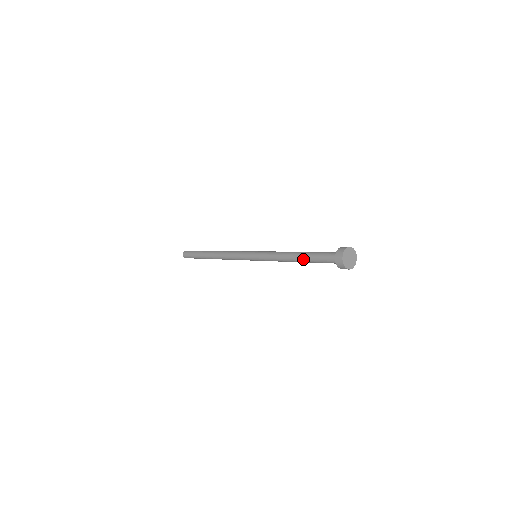
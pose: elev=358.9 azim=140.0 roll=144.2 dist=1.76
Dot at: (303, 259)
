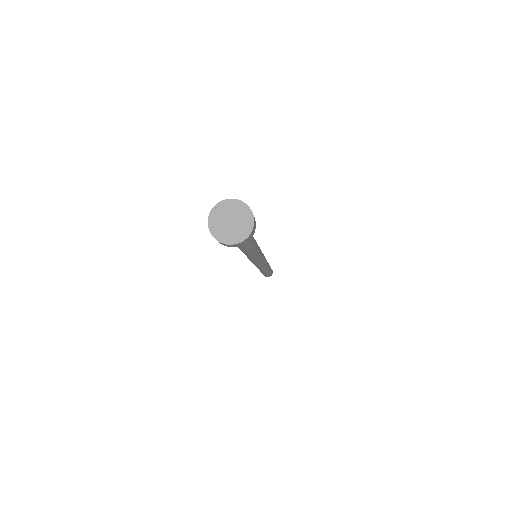
Dot at: occluded
